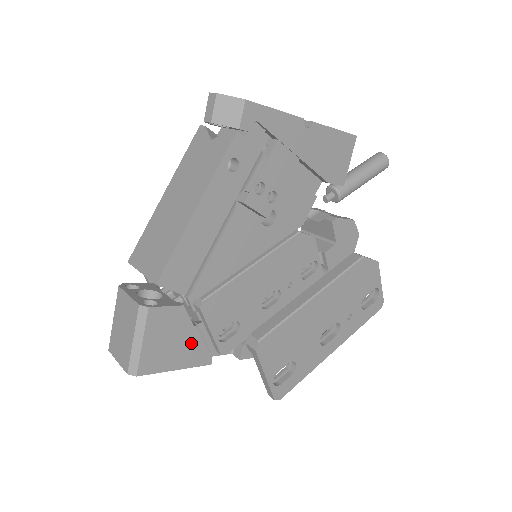
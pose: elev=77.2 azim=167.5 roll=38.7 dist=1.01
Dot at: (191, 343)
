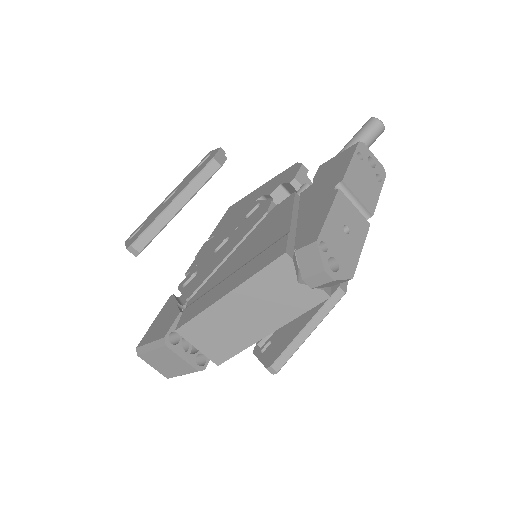
Dot at: occluded
